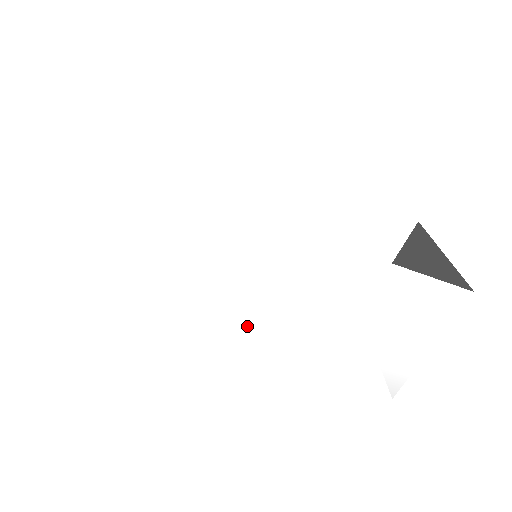
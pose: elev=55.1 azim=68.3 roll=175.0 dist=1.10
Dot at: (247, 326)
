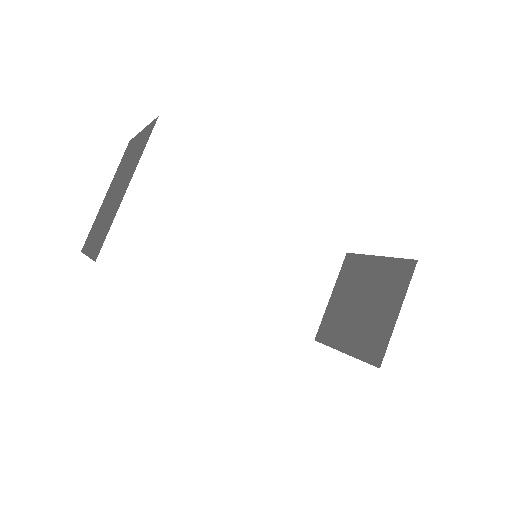
Dot at: occluded
